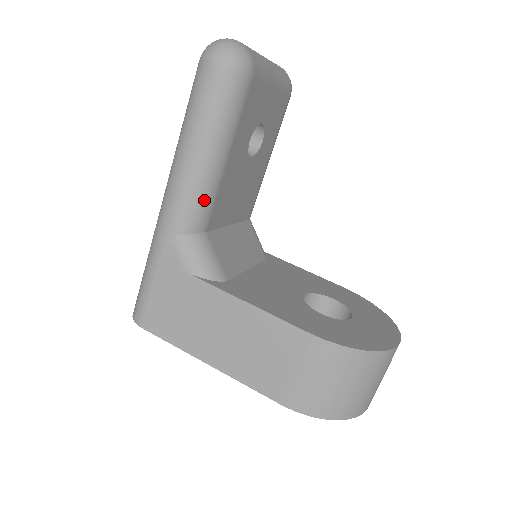
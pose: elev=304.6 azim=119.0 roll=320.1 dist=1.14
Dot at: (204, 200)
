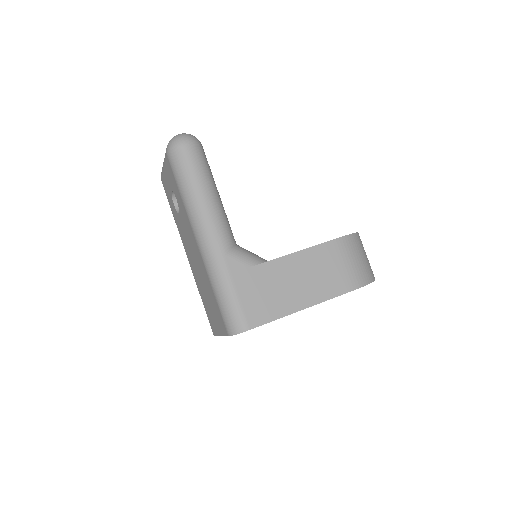
Dot at: (227, 222)
